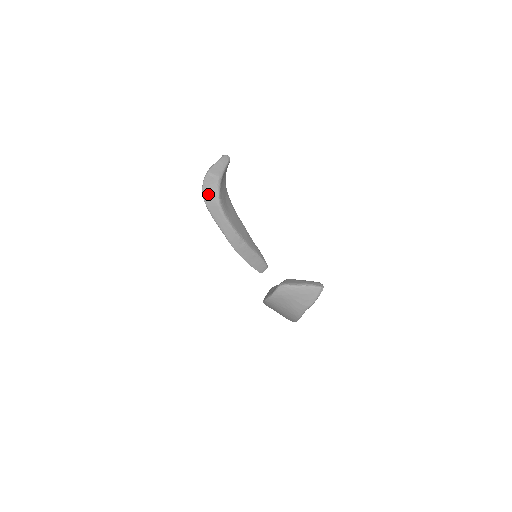
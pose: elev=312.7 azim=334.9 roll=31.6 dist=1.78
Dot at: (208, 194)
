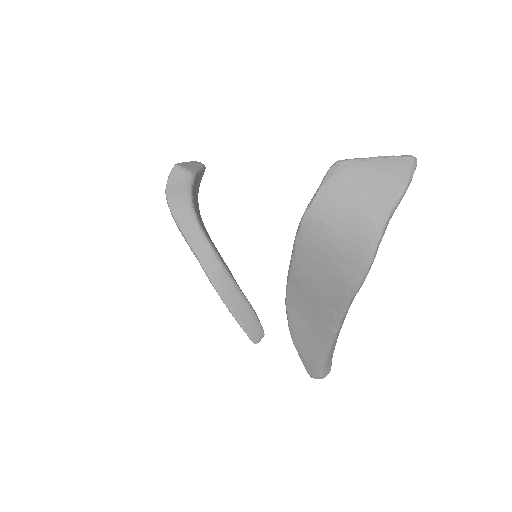
Dot at: (175, 193)
